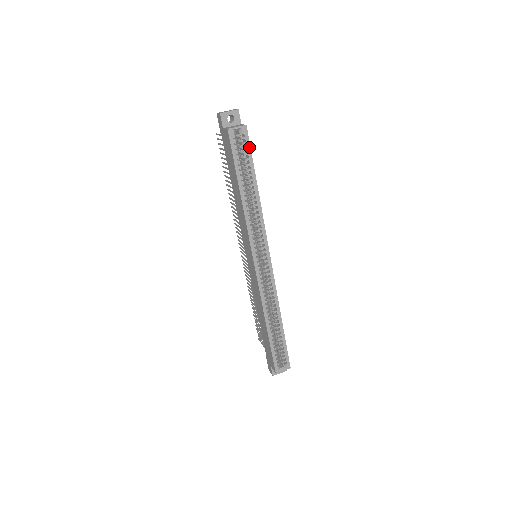
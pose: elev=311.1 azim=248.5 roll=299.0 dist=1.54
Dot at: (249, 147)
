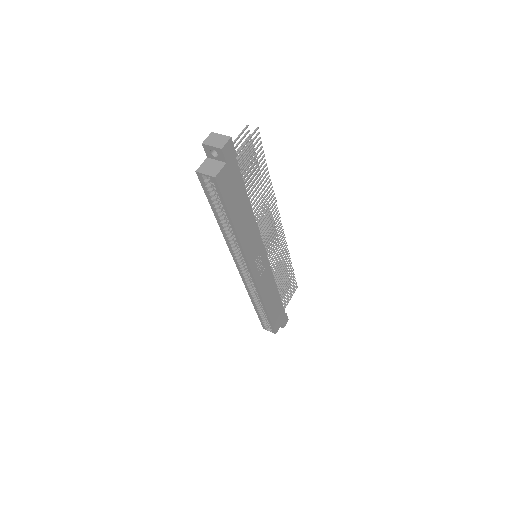
Dot at: (221, 195)
